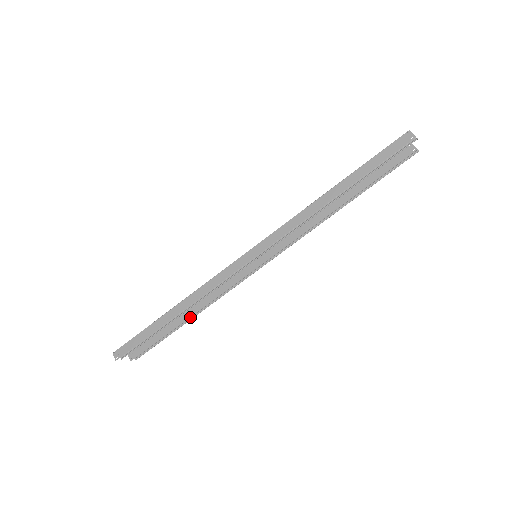
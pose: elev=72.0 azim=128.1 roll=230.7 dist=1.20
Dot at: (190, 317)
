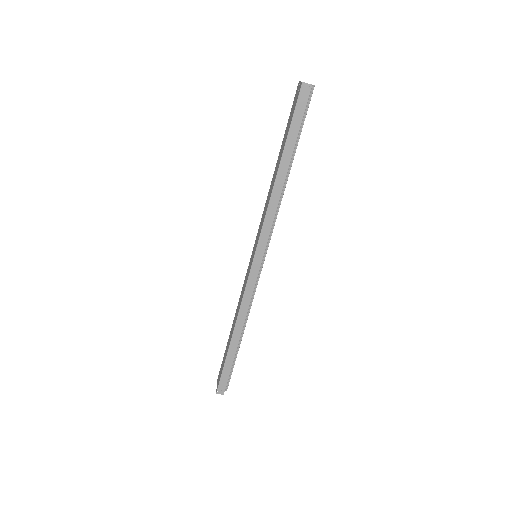
Dot at: occluded
